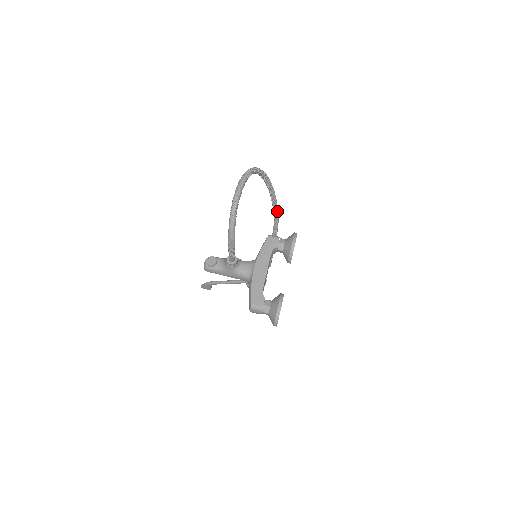
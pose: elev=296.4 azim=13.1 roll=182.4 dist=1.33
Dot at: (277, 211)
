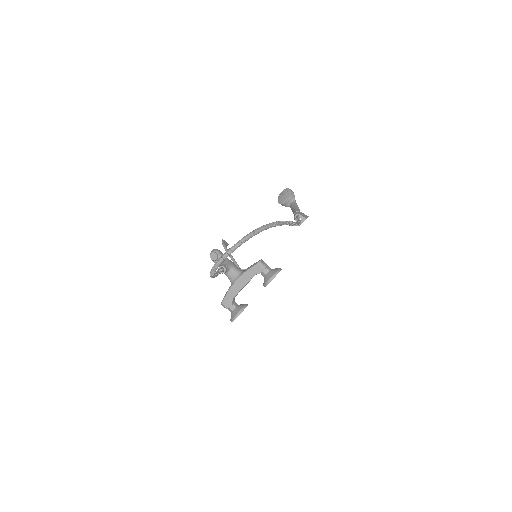
Dot at: (294, 225)
